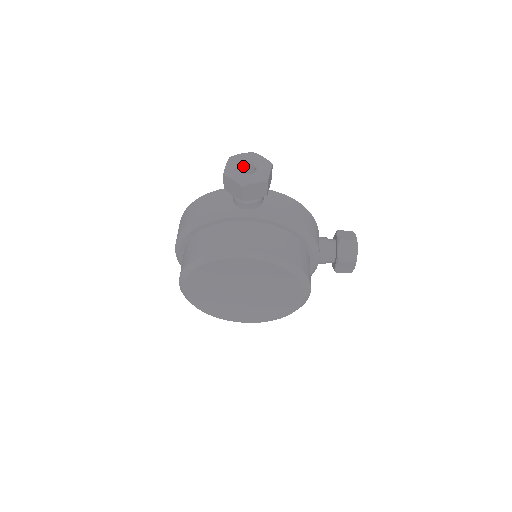
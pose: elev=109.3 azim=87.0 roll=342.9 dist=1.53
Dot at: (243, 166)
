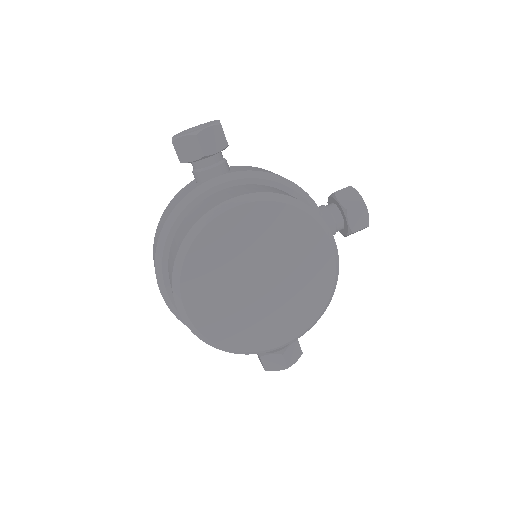
Dot at: occluded
